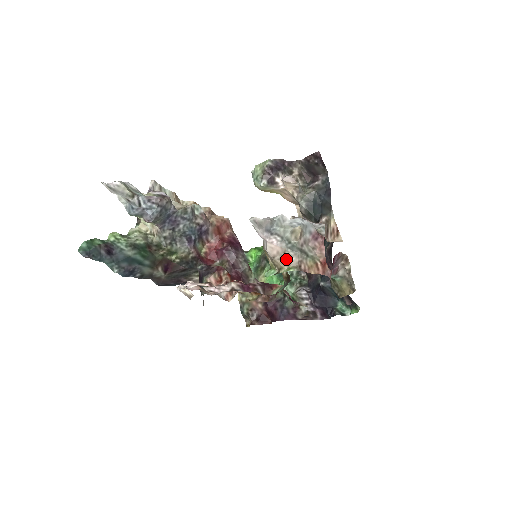
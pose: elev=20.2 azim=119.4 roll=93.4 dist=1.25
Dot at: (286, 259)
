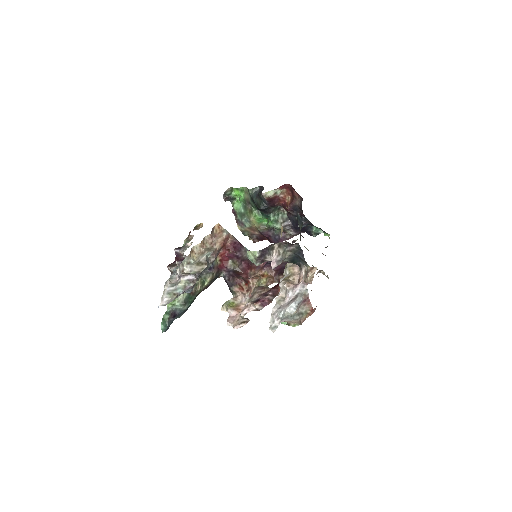
Dot at: (292, 322)
